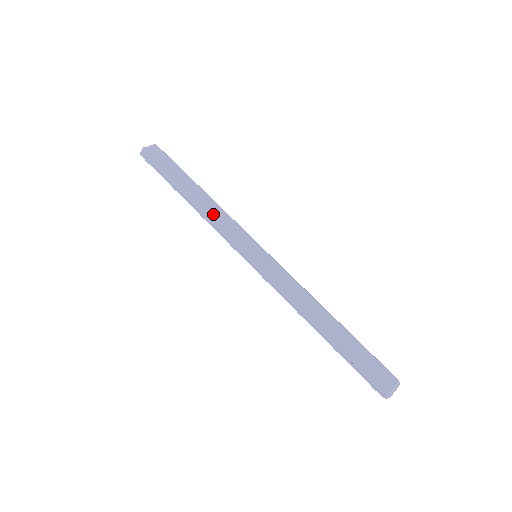
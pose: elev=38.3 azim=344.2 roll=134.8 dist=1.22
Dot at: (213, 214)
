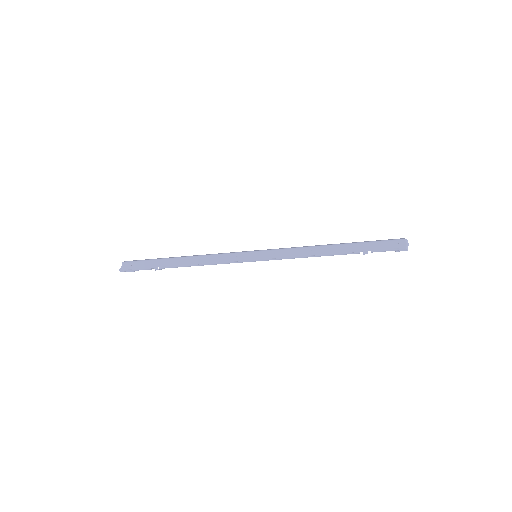
Dot at: (206, 255)
